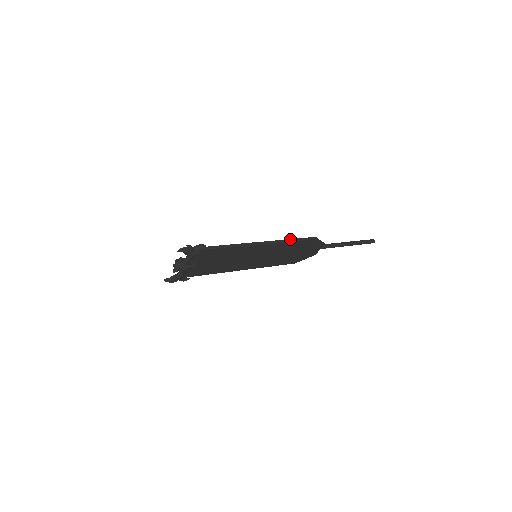
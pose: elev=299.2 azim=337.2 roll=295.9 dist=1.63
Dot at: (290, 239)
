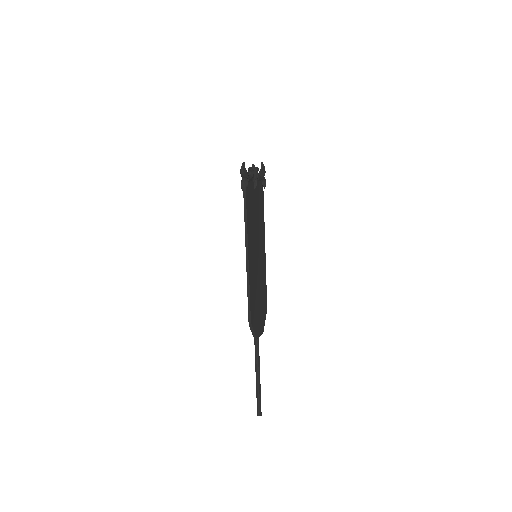
Dot at: (265, 279)
